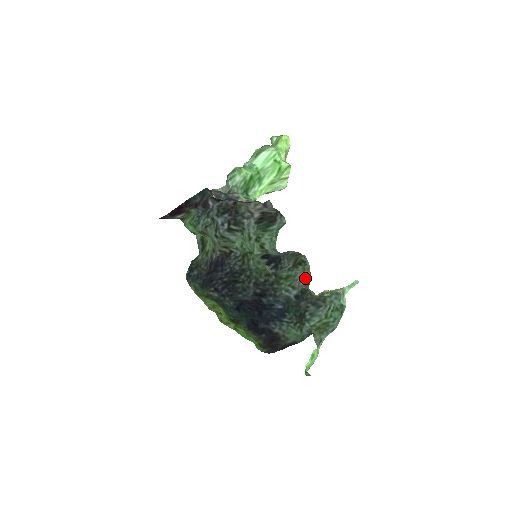
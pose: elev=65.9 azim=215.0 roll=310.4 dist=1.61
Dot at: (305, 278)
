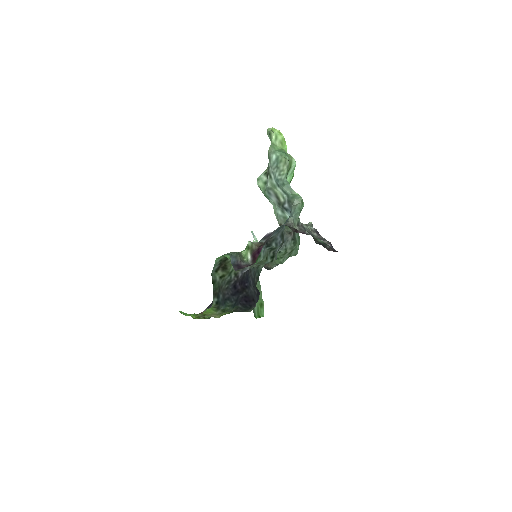
Dot at: occluded
